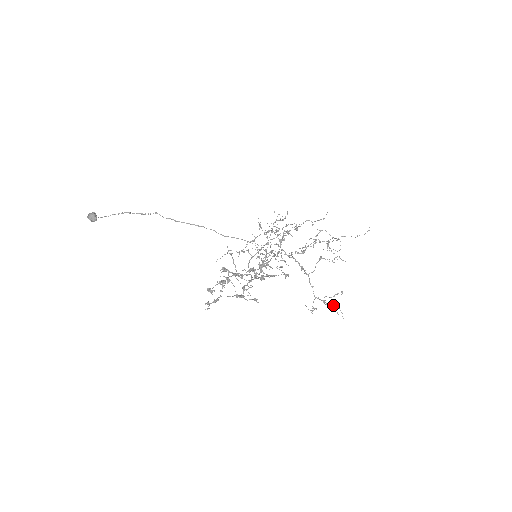
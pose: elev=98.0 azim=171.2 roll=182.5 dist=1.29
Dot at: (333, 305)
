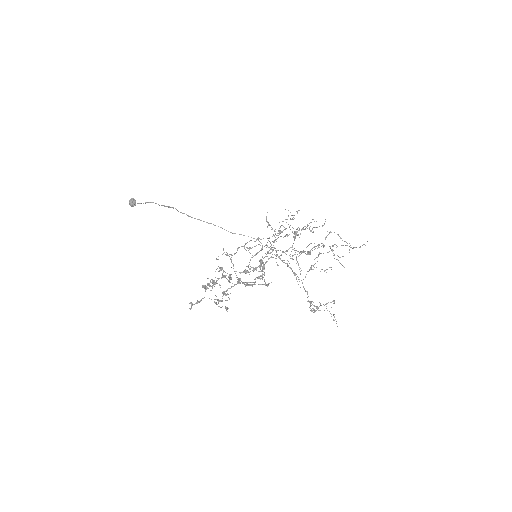
Dot at: occluded
